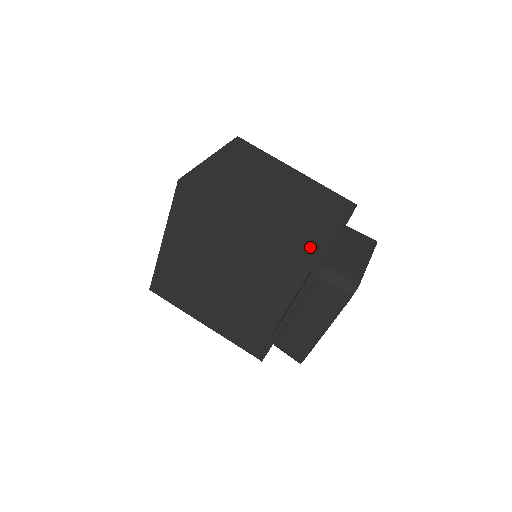
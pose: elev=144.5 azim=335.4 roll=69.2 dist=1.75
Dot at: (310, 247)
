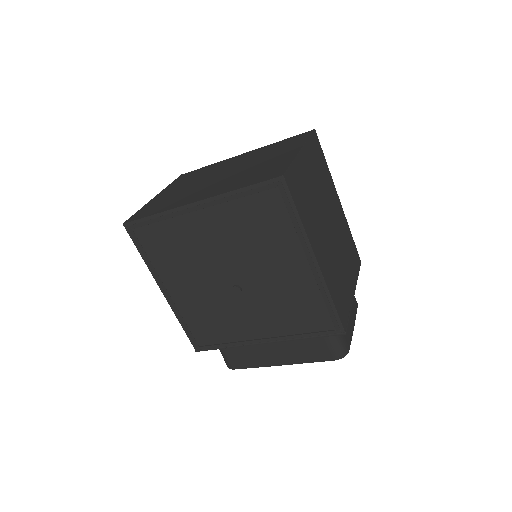
Dot at: (342, 307)
